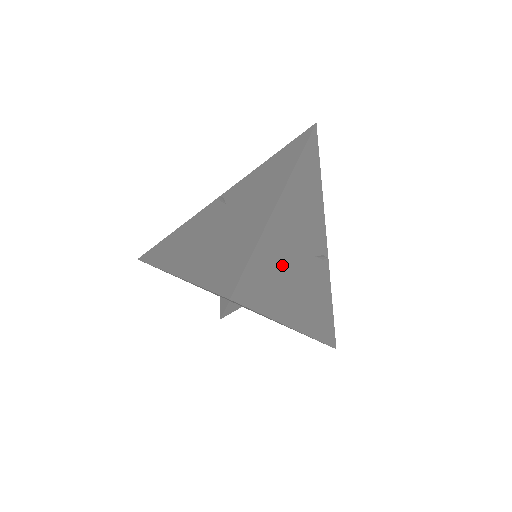
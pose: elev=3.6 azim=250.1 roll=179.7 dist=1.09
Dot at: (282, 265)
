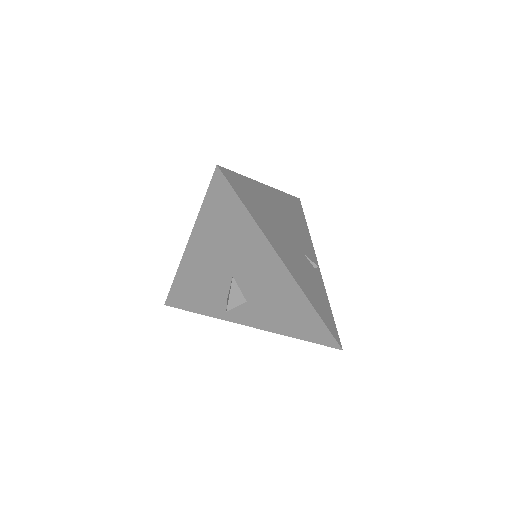
Dot at: (267, 213)
